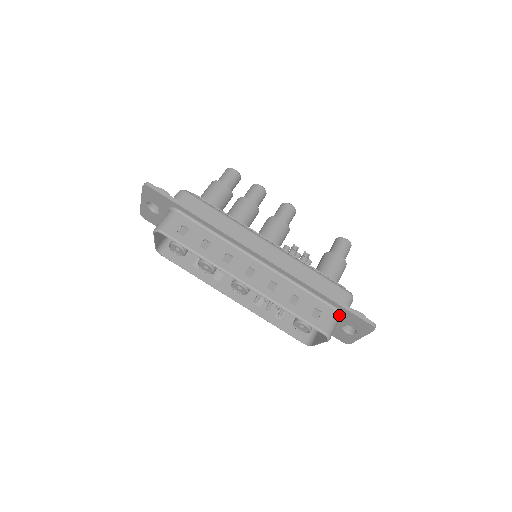
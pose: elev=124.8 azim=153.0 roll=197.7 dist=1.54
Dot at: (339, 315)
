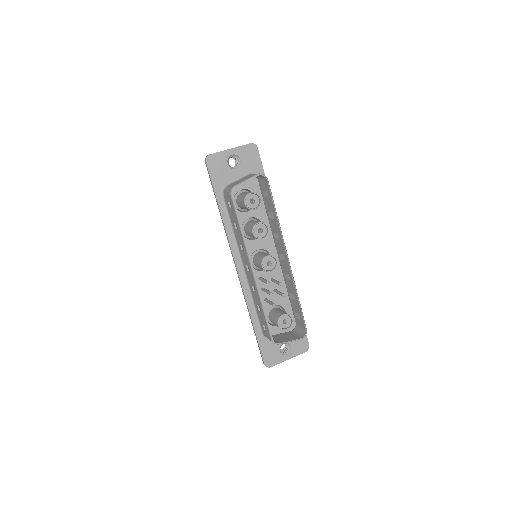
Dot at: (296, 328)
